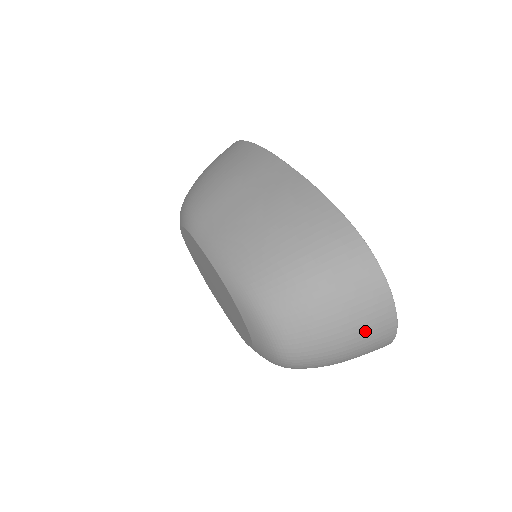
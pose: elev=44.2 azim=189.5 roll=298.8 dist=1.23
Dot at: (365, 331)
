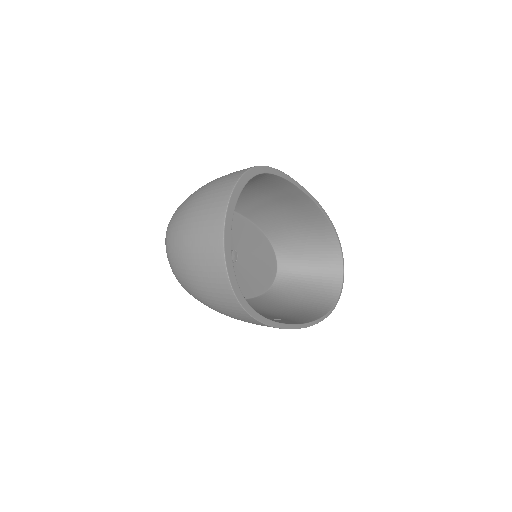
Dot at: (203, 212)
